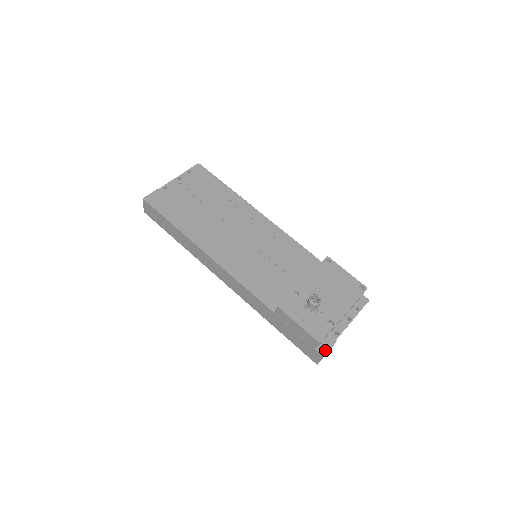
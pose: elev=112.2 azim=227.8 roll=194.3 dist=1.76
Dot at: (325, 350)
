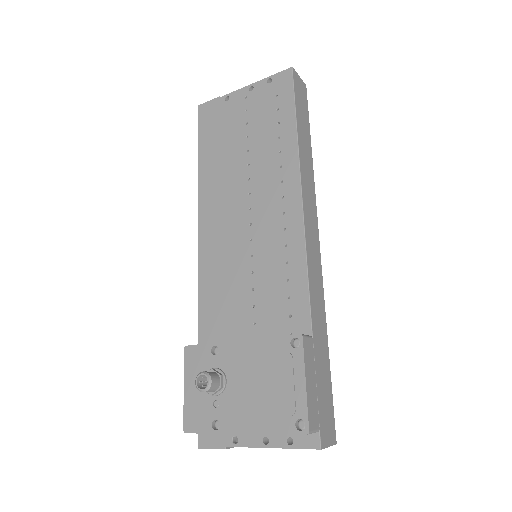
Dot at: (204, 443)
